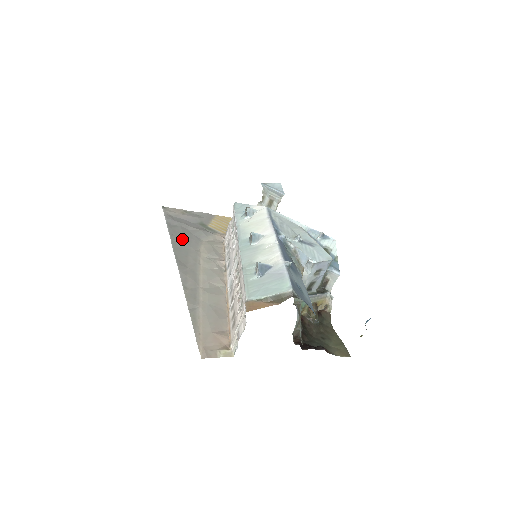
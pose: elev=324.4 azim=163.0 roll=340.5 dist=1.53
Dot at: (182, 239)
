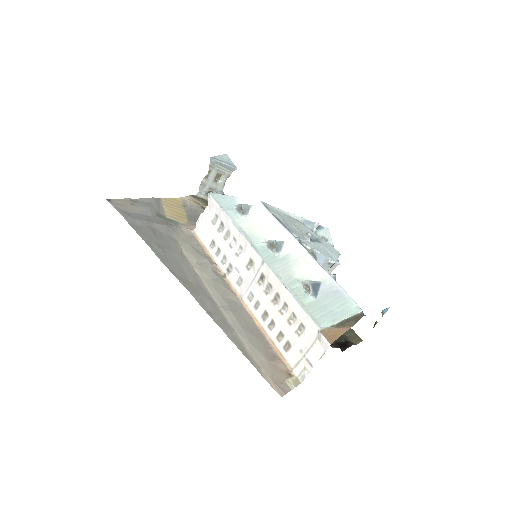
Dot at: (160, 245)
